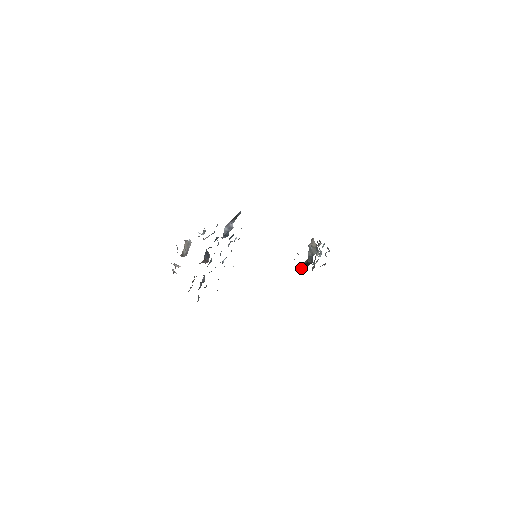
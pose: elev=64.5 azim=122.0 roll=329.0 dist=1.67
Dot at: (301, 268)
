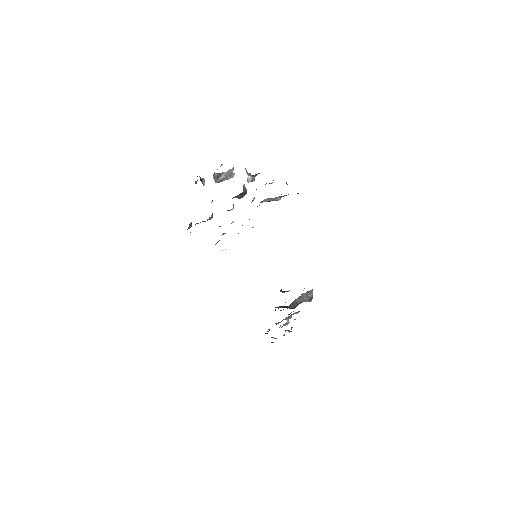
Dot at: occluded
